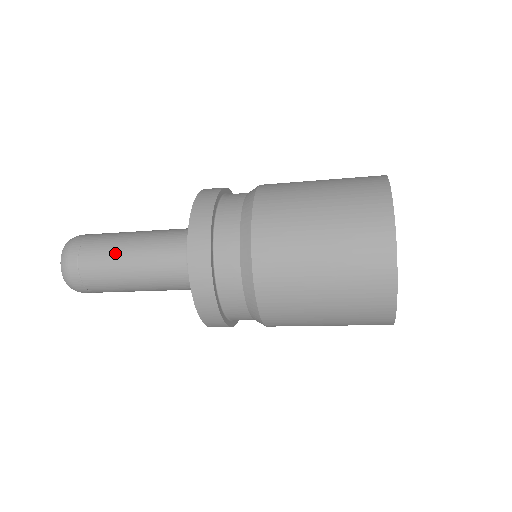
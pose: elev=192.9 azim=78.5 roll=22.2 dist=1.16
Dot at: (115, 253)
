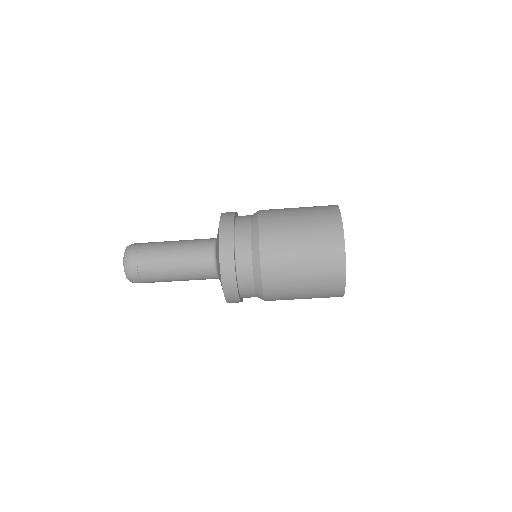
Dot at: (165, 243)
